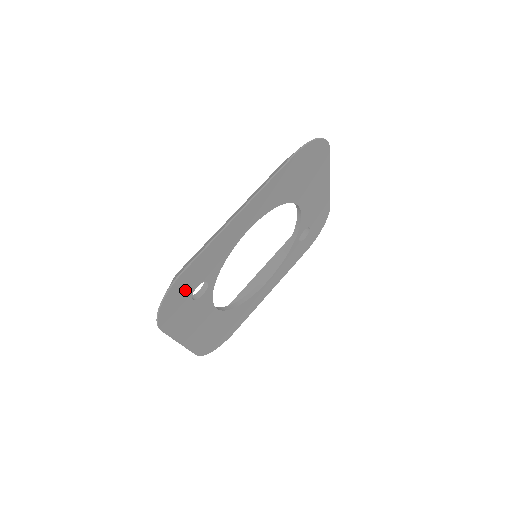
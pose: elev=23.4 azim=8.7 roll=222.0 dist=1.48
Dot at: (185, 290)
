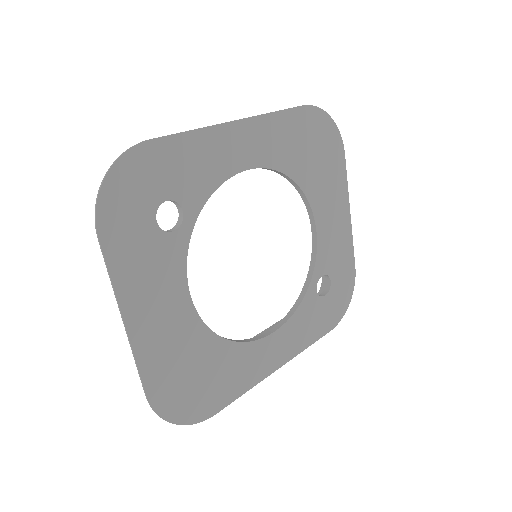
Dot at: (148, 185)
